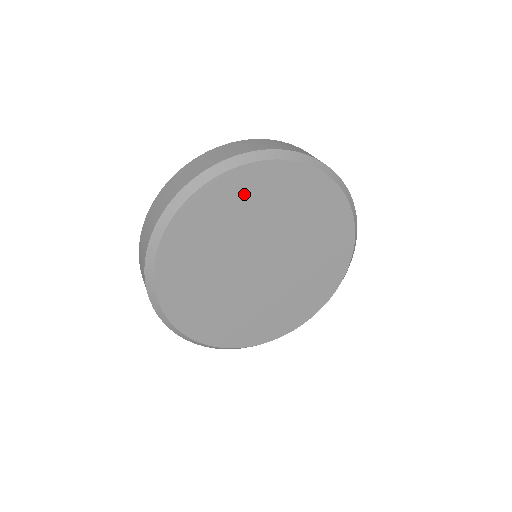
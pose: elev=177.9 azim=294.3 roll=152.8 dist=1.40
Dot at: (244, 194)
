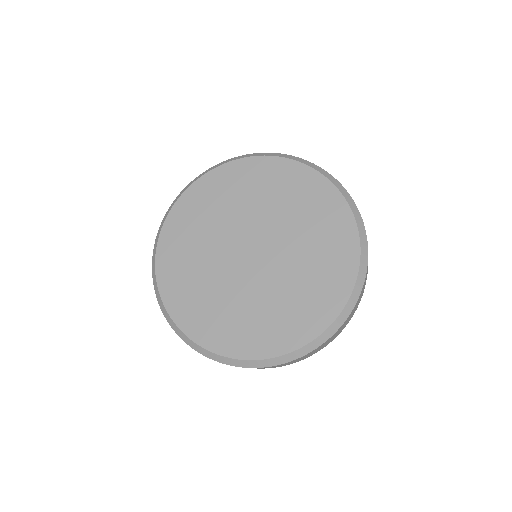
Dot at: (221, 189)
